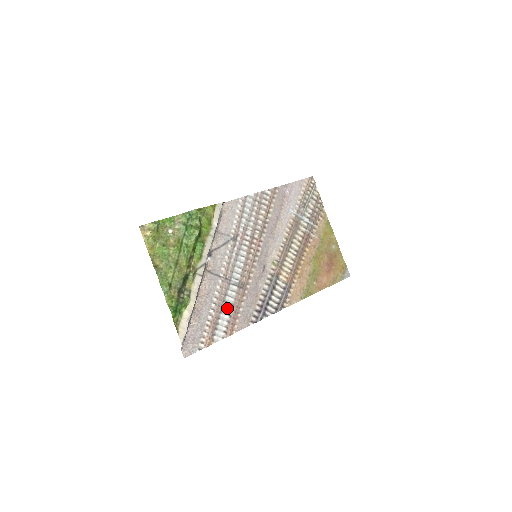
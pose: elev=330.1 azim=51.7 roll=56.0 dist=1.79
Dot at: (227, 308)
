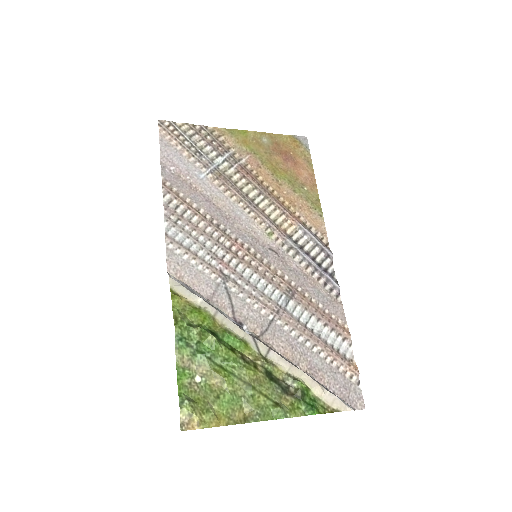
Dot at: (315, 325)
